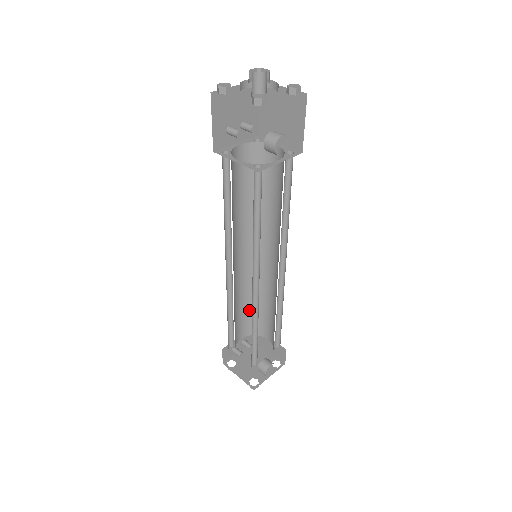
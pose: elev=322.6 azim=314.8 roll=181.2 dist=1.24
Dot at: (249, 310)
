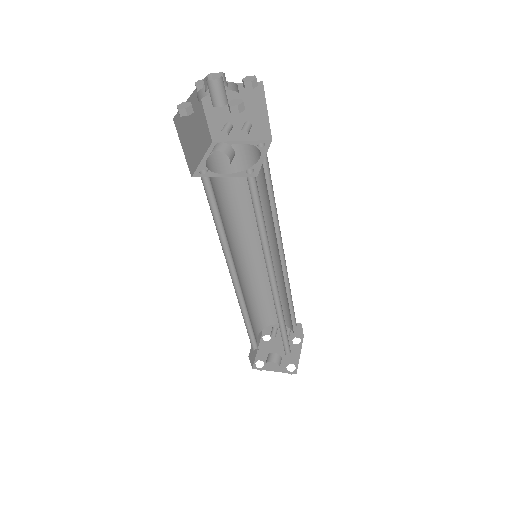
Dot at: (283, 304)
